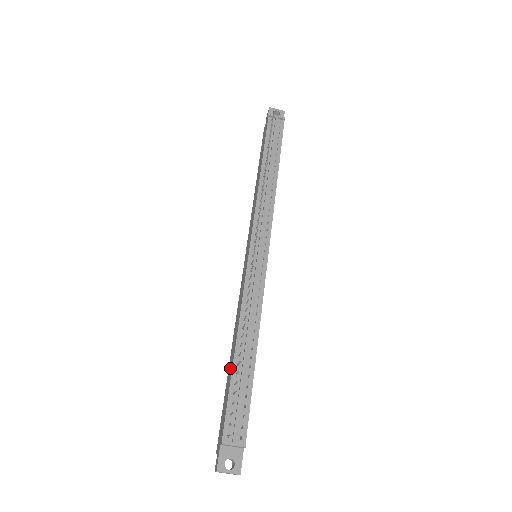
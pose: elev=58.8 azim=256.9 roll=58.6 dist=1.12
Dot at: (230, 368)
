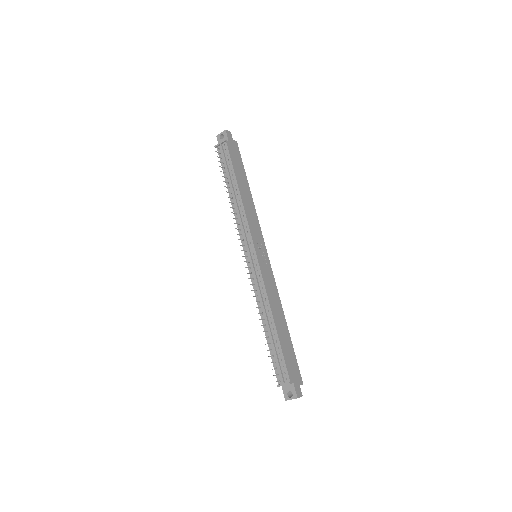
Dot at: occluded
